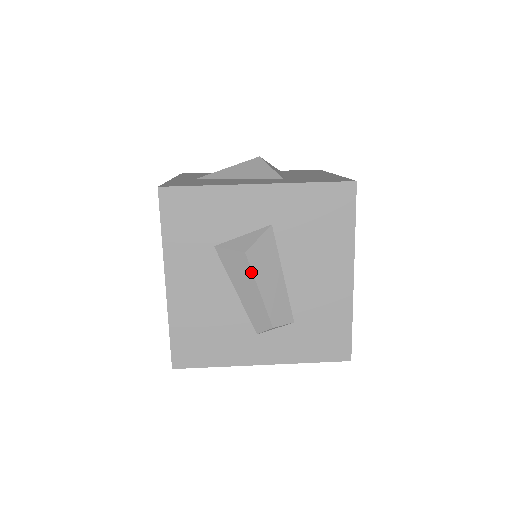
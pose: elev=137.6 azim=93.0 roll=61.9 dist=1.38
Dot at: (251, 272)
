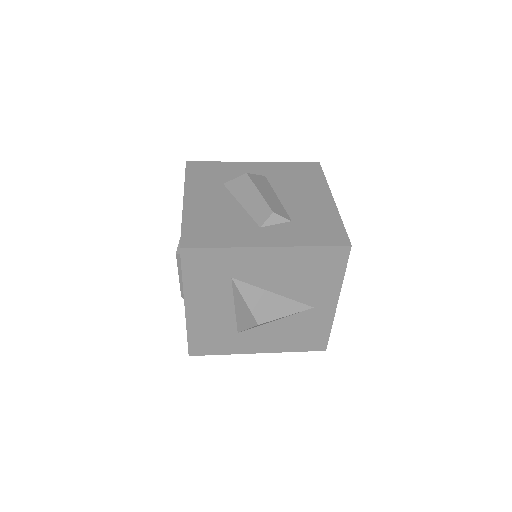
Dot at: (252, 183)
